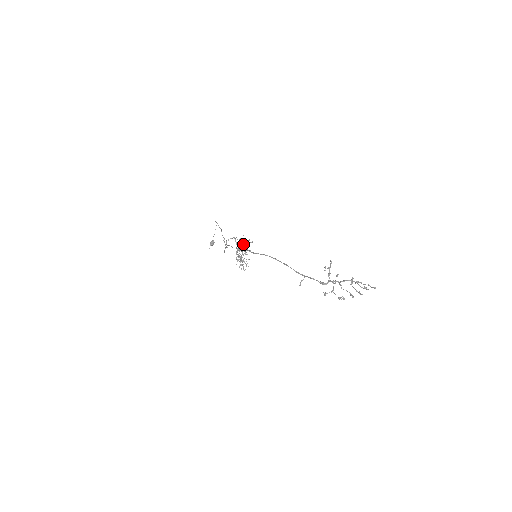
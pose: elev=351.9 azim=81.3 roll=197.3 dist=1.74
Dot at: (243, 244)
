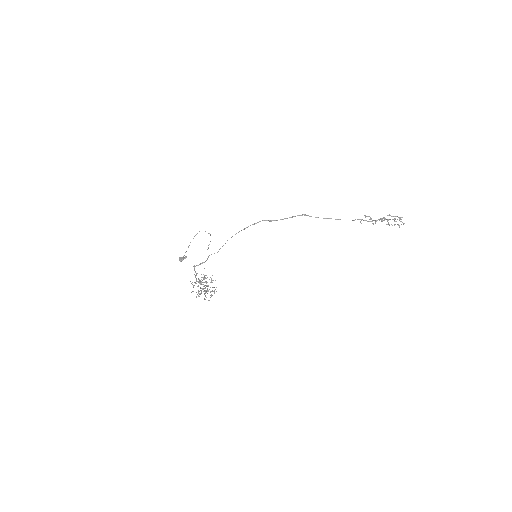
Dot at: (200, 281)
